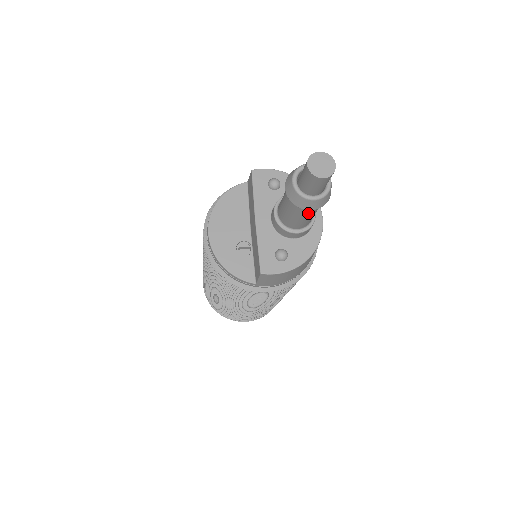
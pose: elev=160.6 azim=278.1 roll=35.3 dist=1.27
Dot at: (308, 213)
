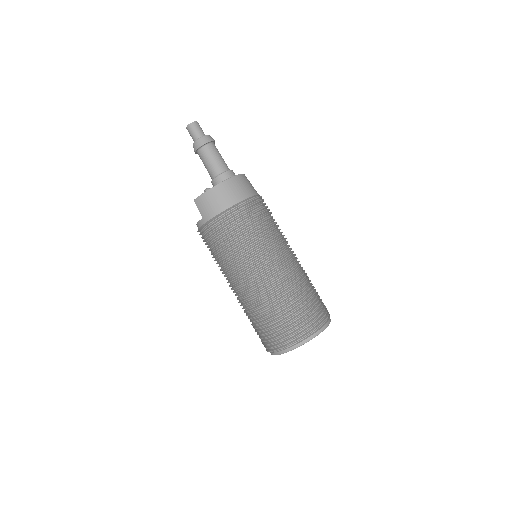
Dot at: (205, 156)
